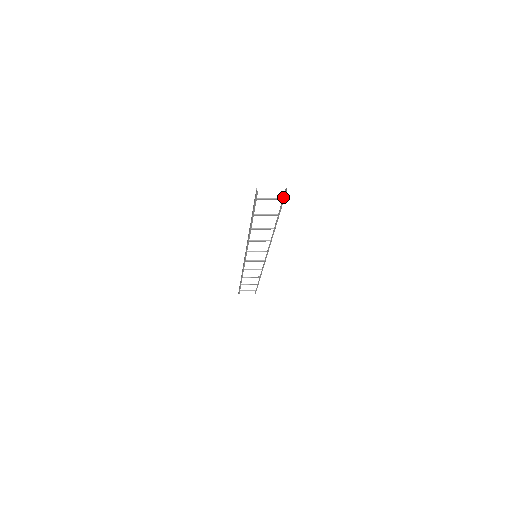
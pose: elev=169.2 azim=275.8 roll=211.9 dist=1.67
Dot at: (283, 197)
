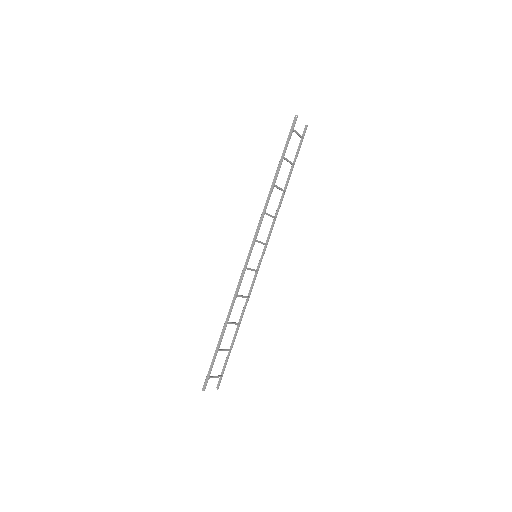
Dot at: (304, 134)
